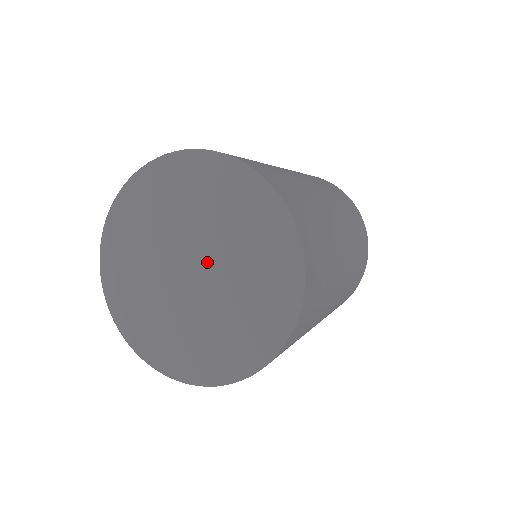
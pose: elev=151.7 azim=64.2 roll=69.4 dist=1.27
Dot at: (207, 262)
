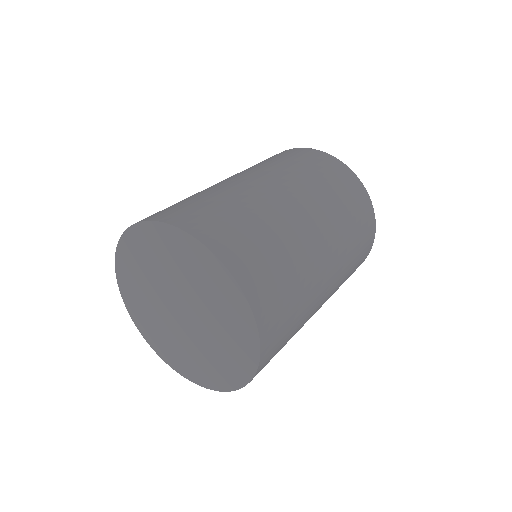
Dot at: (189, 306)
